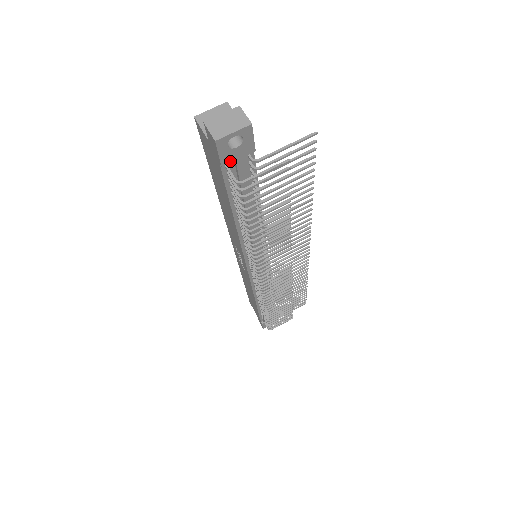
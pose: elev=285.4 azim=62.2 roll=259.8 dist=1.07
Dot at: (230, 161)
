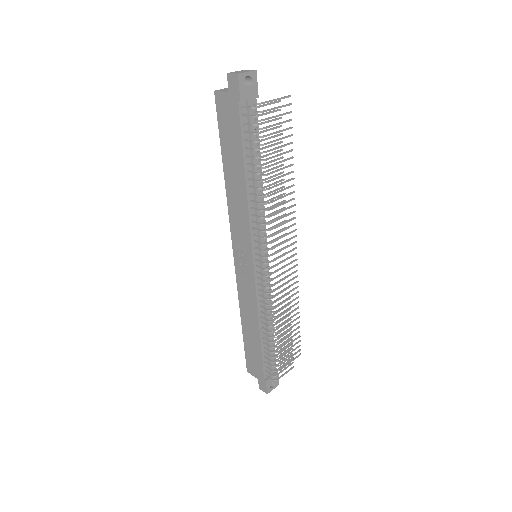
Dot at: (245, 99)
